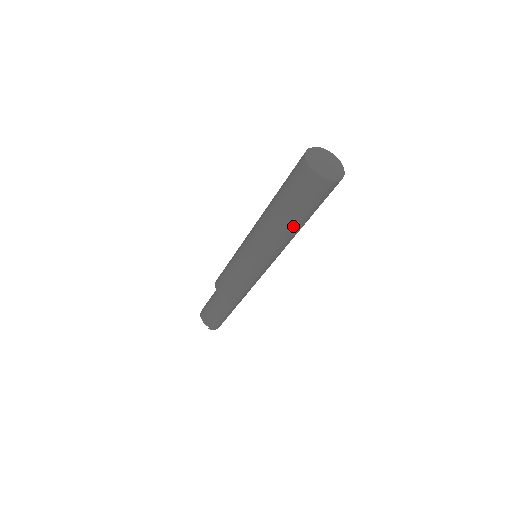
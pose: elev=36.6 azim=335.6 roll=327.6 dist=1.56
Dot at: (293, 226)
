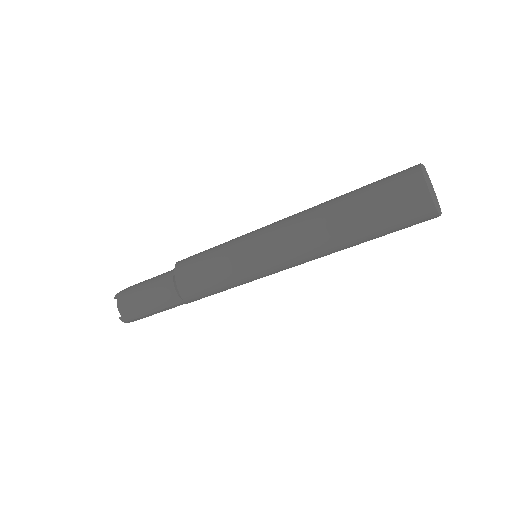
Dot at: (347, 241)
